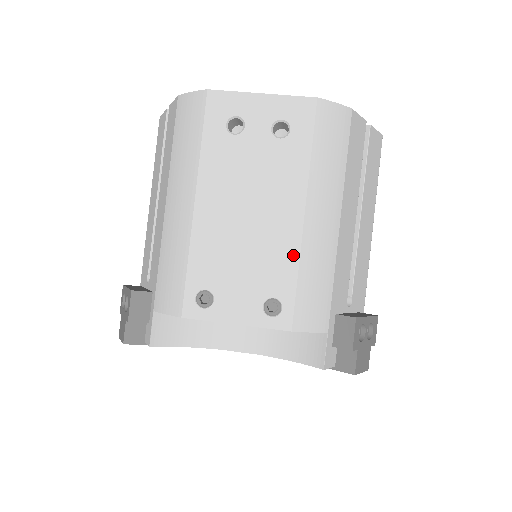
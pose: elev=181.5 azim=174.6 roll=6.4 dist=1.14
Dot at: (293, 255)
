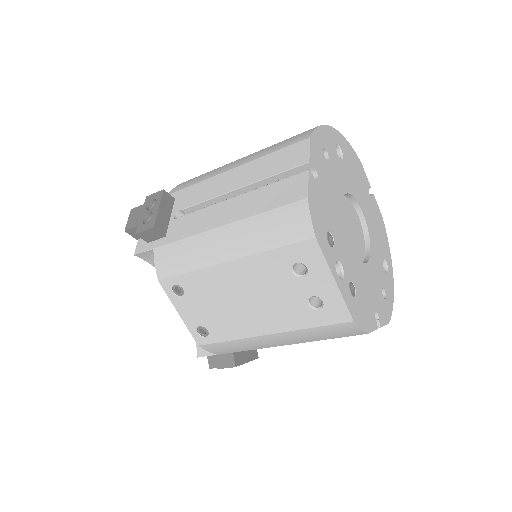
Dot at: (239, 335)
